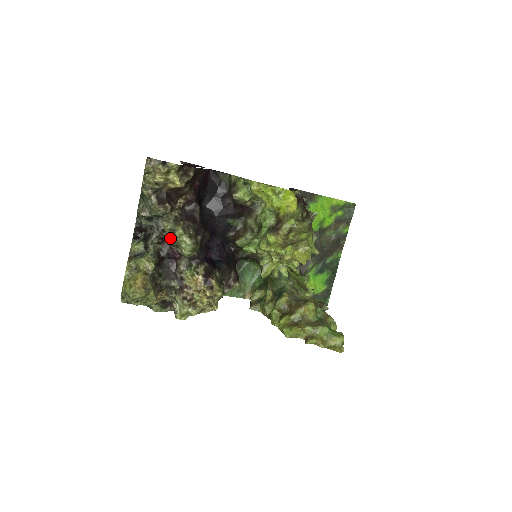
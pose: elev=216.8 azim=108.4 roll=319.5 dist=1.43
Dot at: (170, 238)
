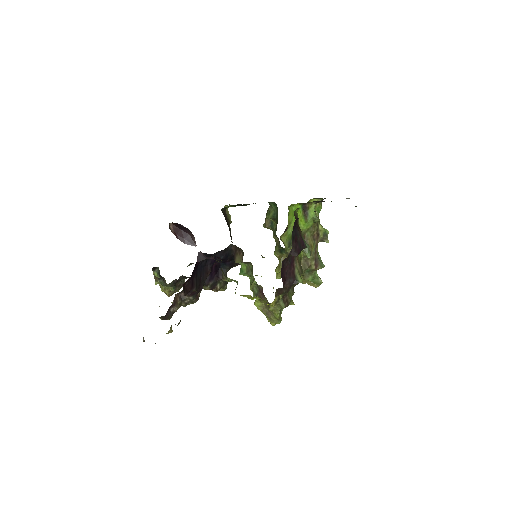
Dot at: occluded
